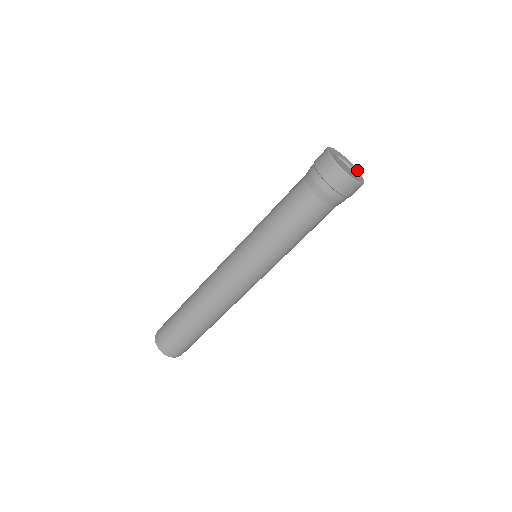
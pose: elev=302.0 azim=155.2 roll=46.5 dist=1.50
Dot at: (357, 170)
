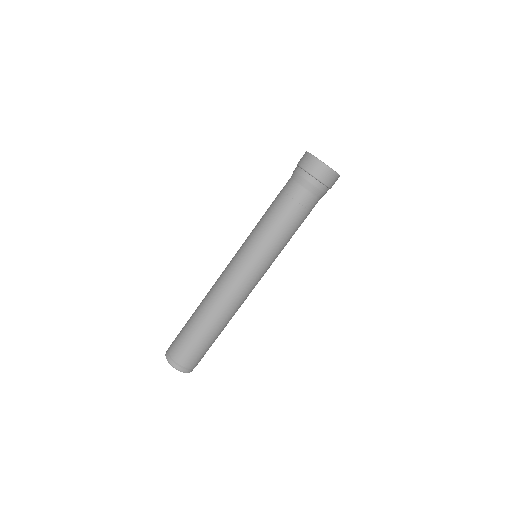
Dot at: occluded
